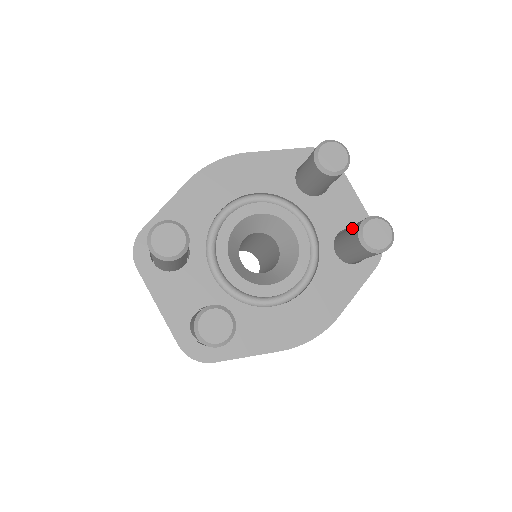
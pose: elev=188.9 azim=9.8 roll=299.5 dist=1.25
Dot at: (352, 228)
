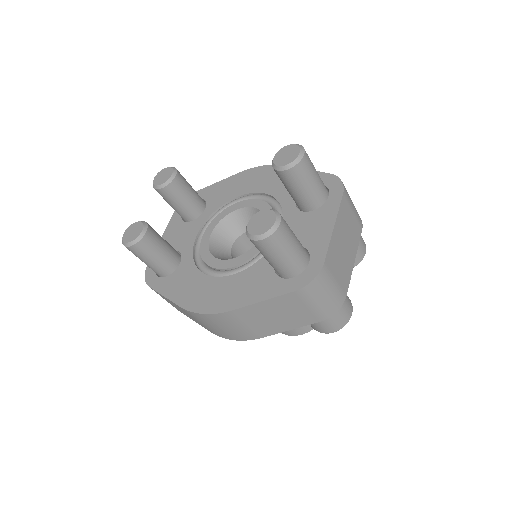
Dot at: occluded
